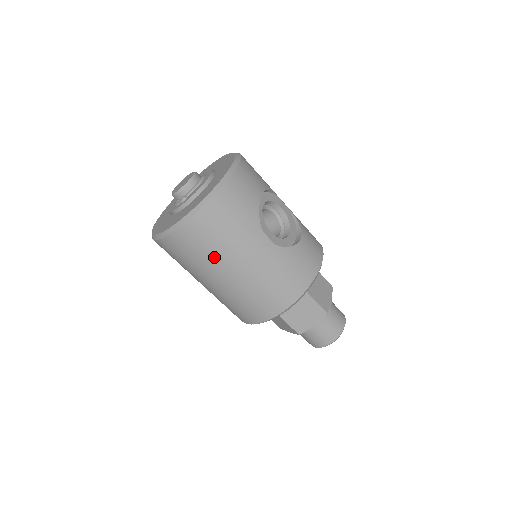
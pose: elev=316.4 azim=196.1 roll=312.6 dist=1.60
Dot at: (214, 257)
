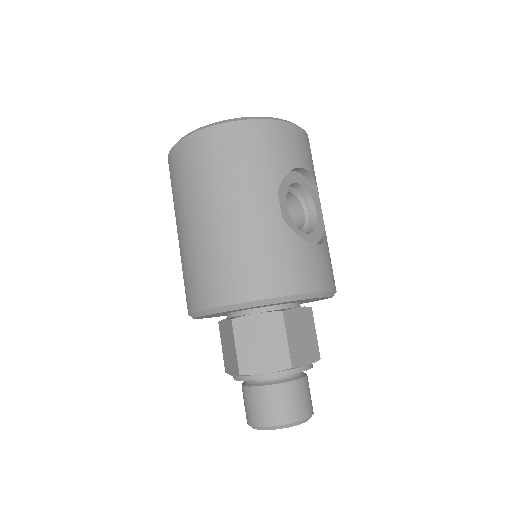
Dot at: (208, 184)
